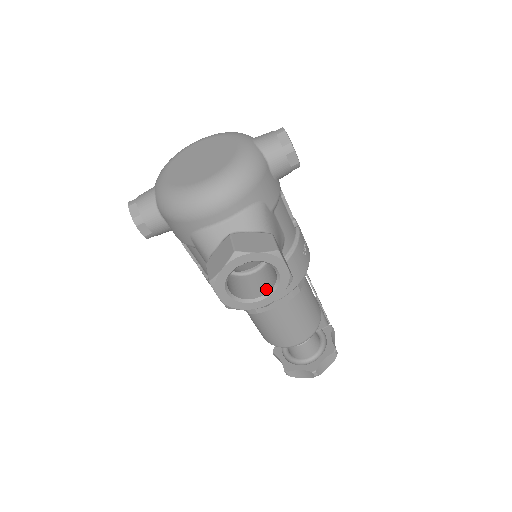
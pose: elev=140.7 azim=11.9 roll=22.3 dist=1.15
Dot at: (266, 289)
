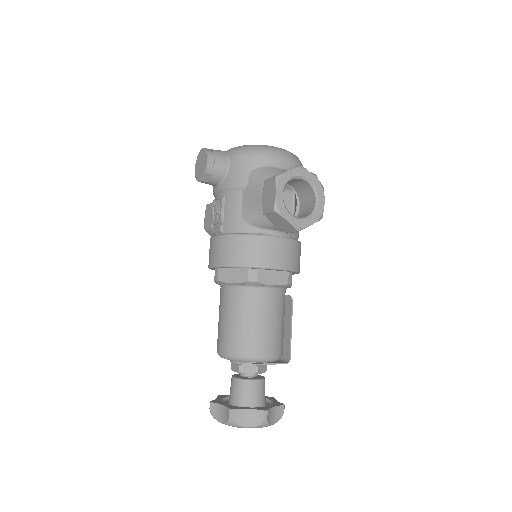
Dot at: (301, 217)
